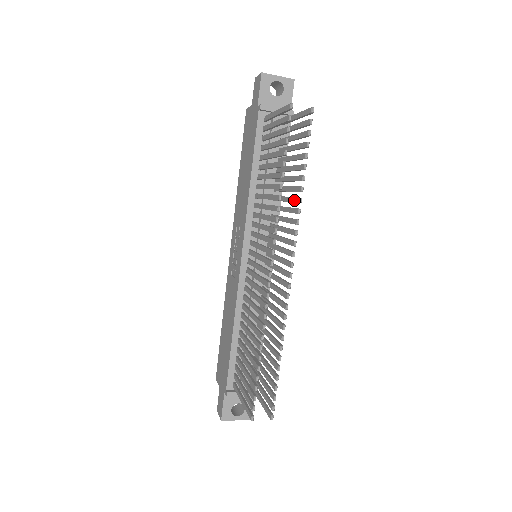
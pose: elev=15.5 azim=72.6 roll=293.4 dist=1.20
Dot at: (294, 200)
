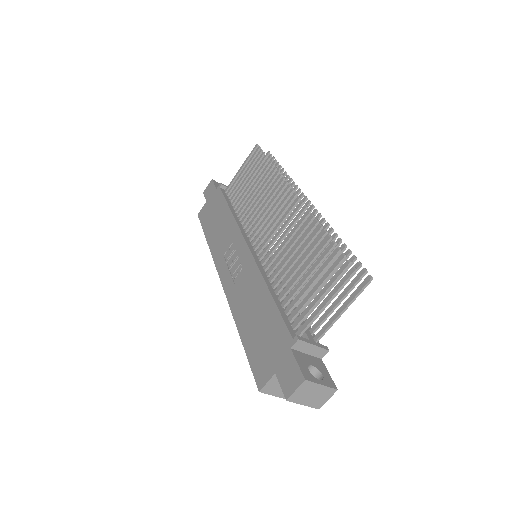
Dot at: occluded
